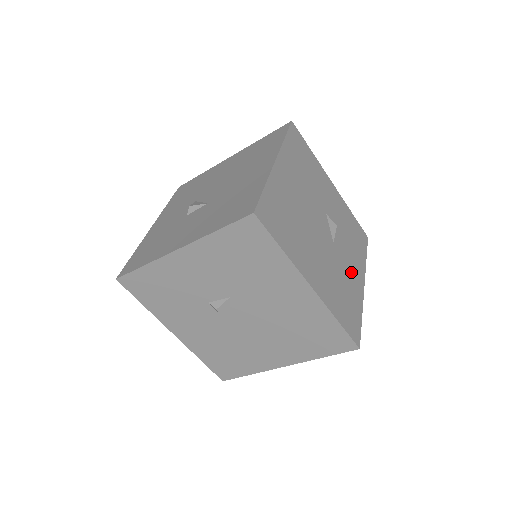
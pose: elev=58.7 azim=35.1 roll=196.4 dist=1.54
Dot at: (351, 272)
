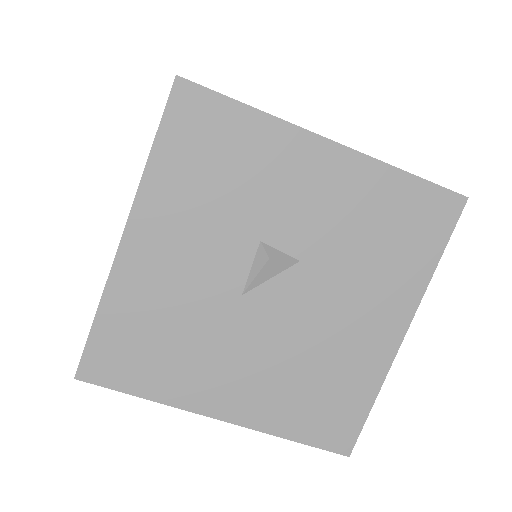
Dot at: occluded
